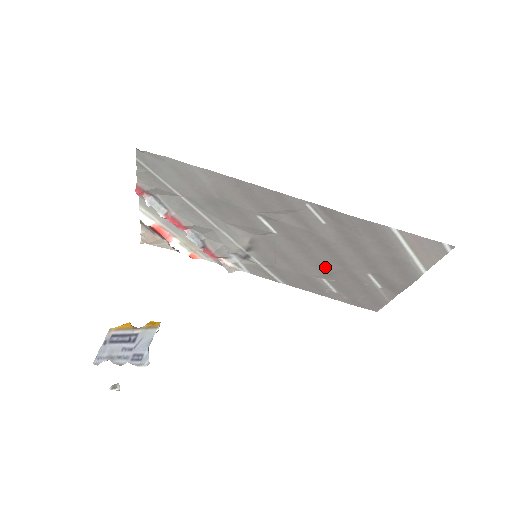
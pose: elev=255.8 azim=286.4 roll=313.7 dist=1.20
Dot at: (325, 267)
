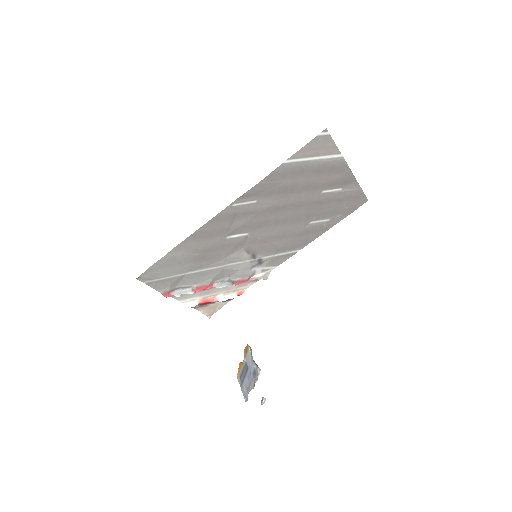
Dot at: (299, 217)
